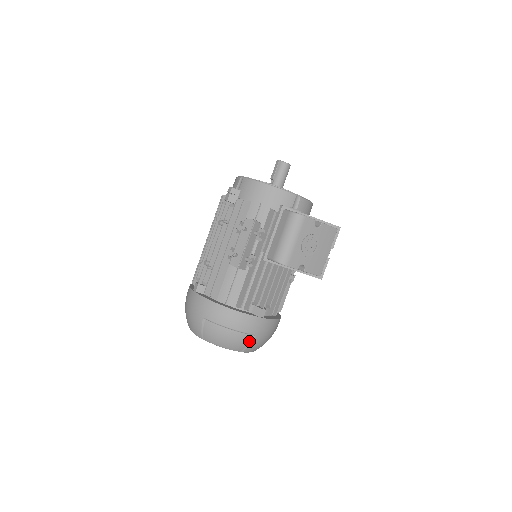
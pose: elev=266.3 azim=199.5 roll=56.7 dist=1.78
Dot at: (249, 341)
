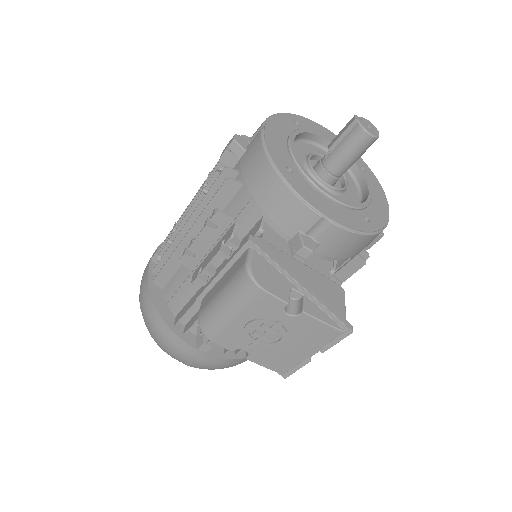
Dot at: (185, 362)
